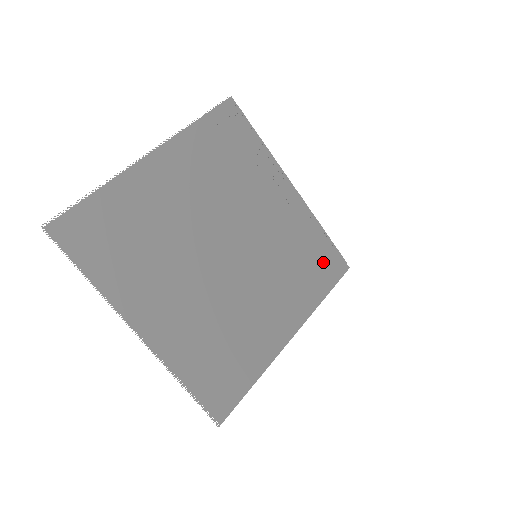
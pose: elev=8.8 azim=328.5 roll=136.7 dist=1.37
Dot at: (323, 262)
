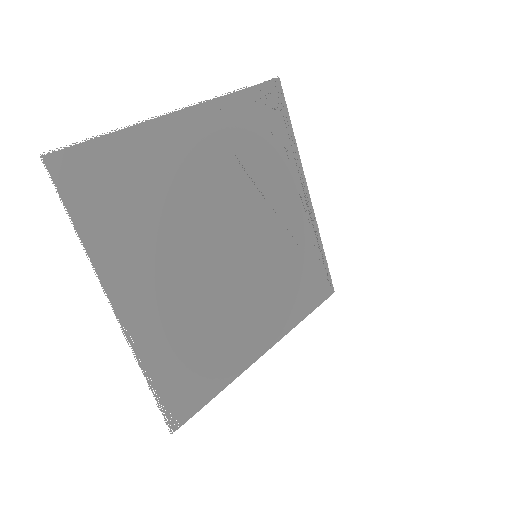
Dot at: (313, 280)
